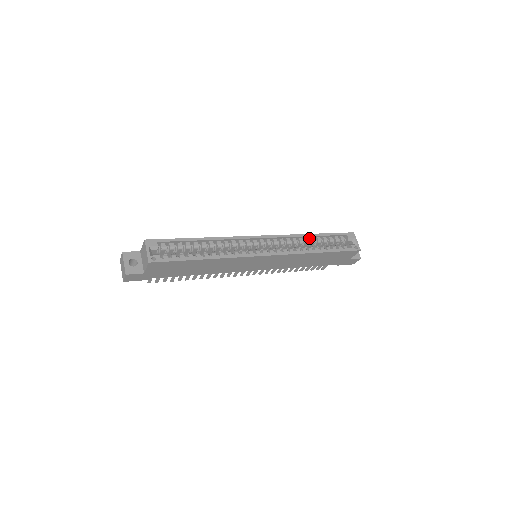
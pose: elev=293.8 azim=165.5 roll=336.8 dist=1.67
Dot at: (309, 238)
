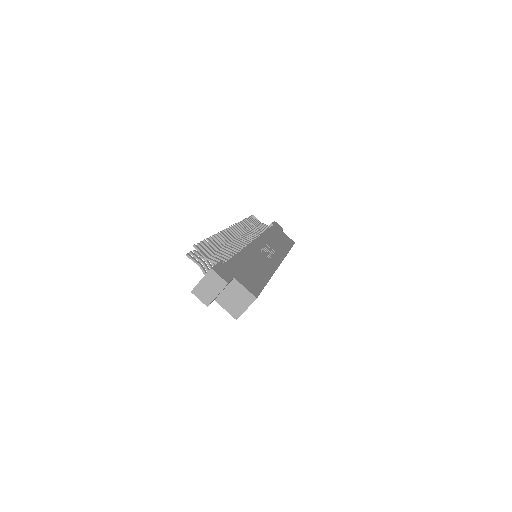
Dot at: occluded
